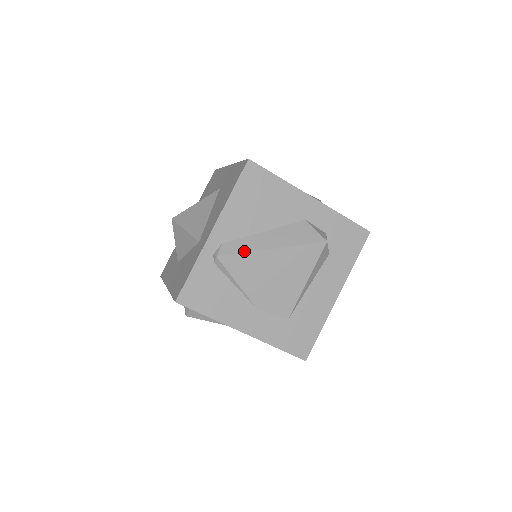
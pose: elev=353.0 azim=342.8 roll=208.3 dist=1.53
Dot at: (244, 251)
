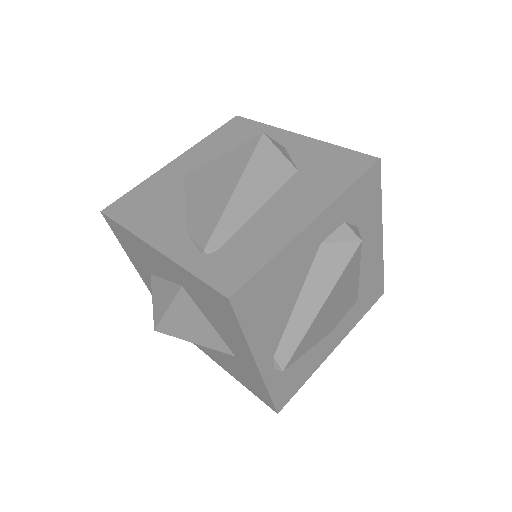
Dot at: (299, 340)
